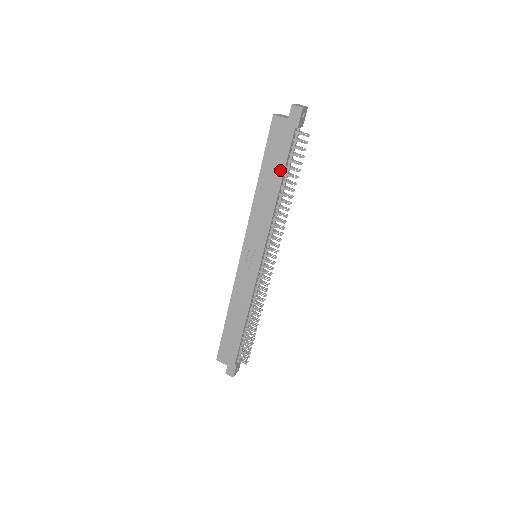
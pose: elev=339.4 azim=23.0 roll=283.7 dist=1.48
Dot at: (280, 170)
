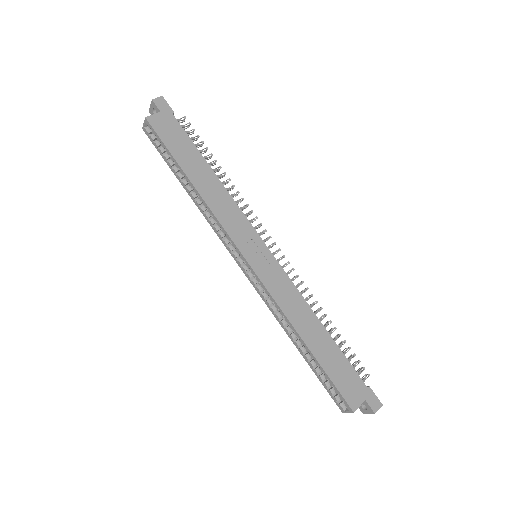
Dot at: (196, 154)
